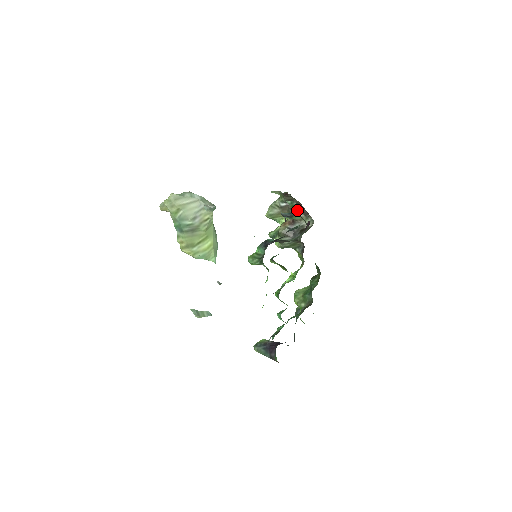
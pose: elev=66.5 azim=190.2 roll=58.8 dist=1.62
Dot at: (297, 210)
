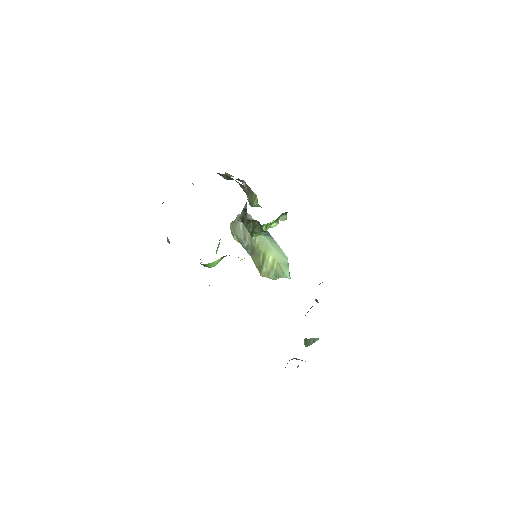
Dot at: (240, 184)
